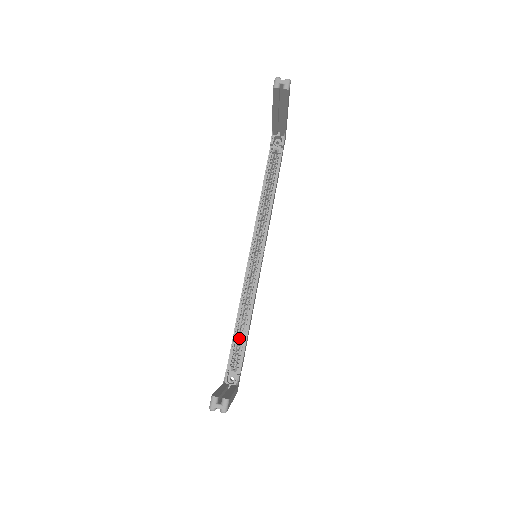
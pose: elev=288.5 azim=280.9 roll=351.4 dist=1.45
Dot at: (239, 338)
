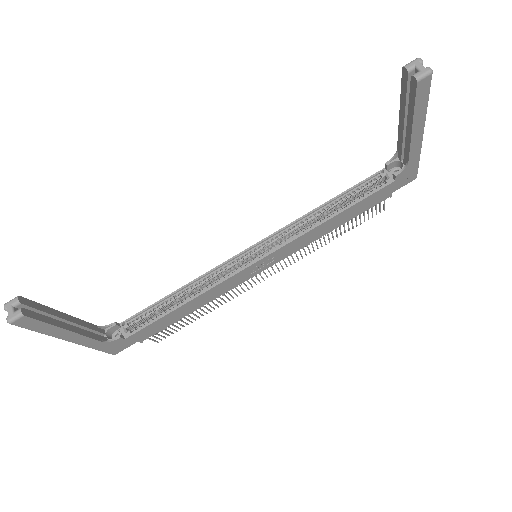
Dot at: occluded
